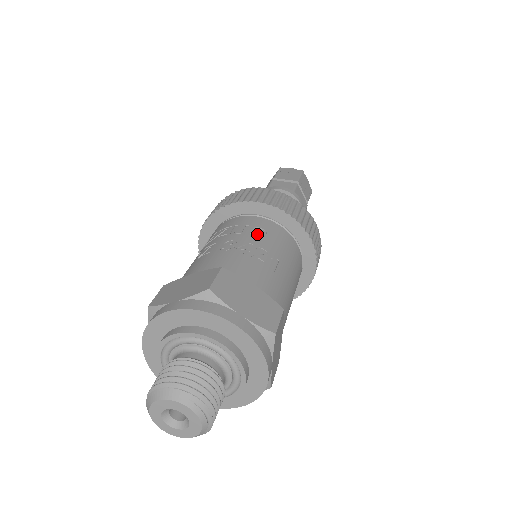
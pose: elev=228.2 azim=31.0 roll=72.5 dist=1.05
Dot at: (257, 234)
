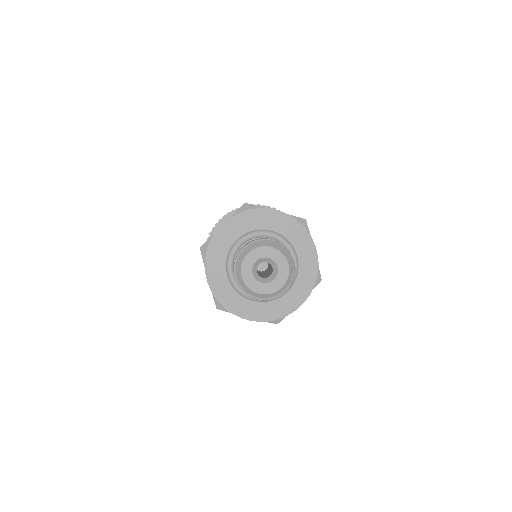
Dot at: occluded
